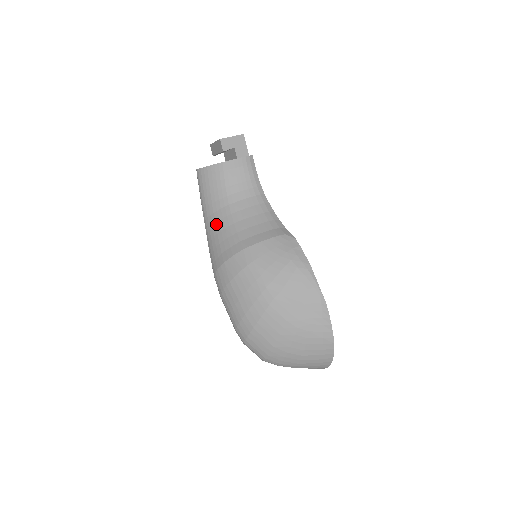
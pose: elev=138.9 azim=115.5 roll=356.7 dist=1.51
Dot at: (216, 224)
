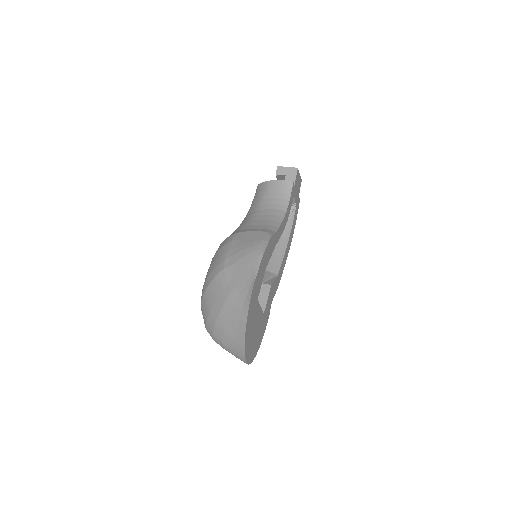
Dot at: (242, 222)
